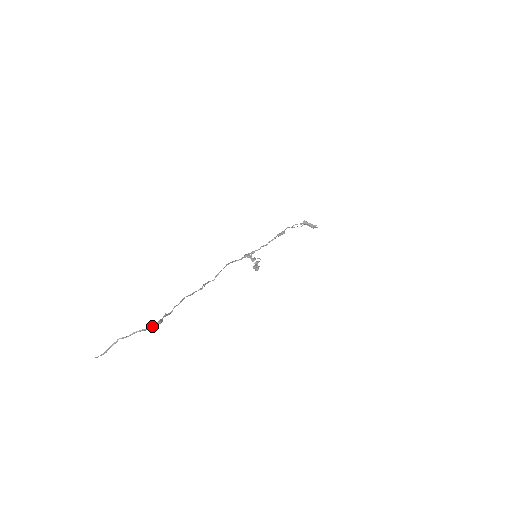
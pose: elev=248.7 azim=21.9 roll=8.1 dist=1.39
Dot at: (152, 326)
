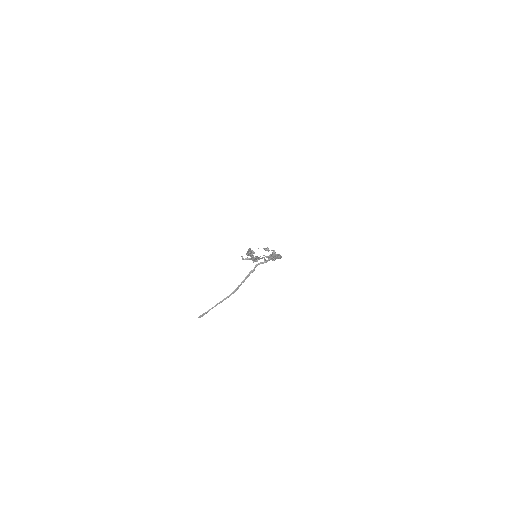
Dot at: (279, 256)
